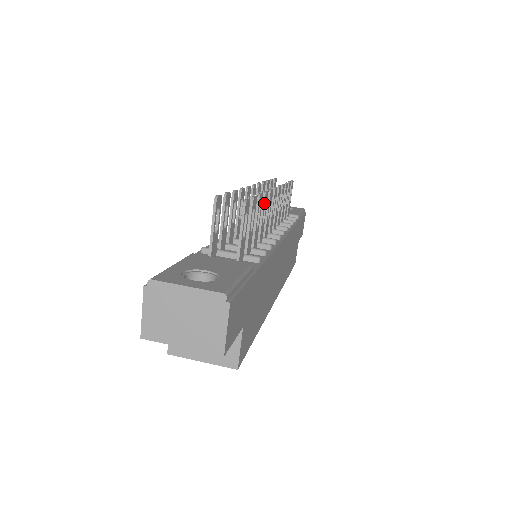
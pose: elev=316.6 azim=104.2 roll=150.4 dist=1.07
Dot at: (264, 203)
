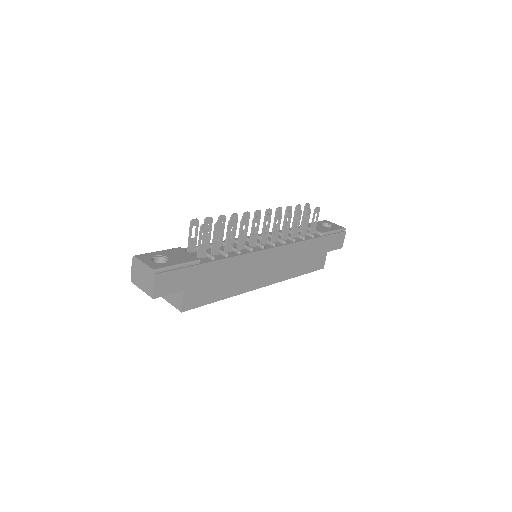
Dot at: (241, 225)
